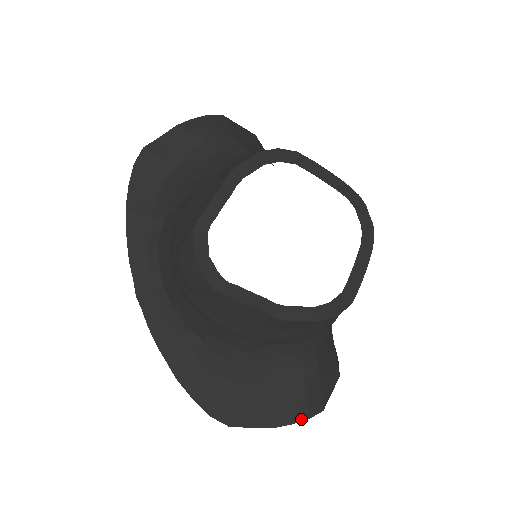
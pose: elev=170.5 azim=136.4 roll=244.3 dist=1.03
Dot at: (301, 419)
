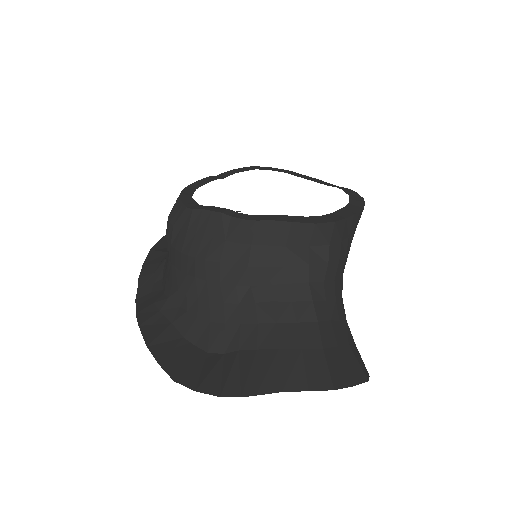
Dot at: (297, 388)
